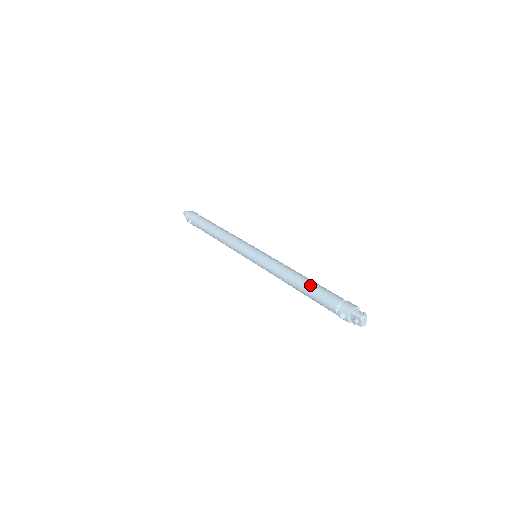
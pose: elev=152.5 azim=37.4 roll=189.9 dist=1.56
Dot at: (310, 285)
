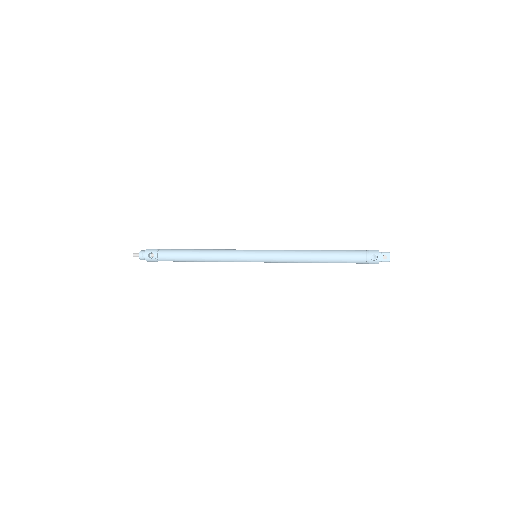
Dot at: (332, 250)
